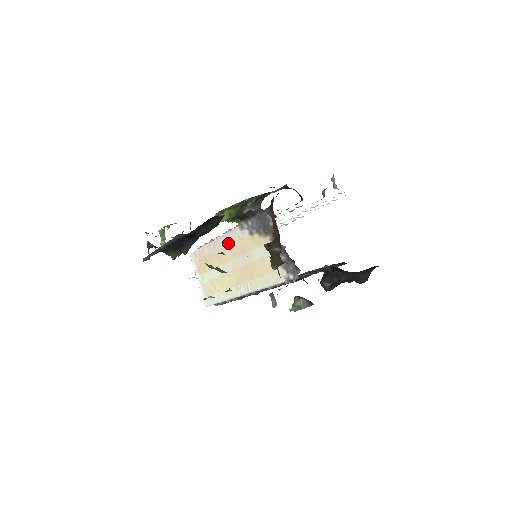
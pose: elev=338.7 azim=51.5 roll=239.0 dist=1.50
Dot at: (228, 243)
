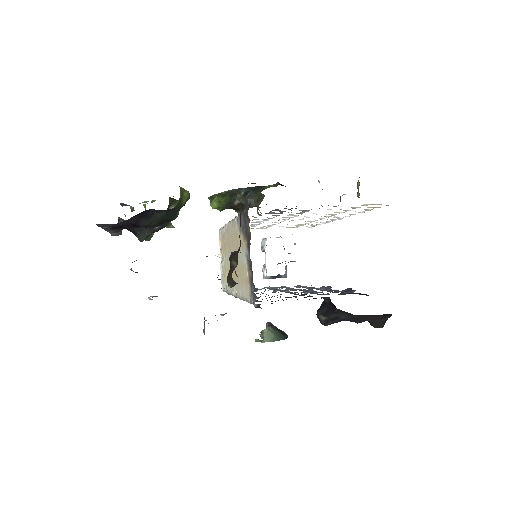
Dot at: (232, 232)
